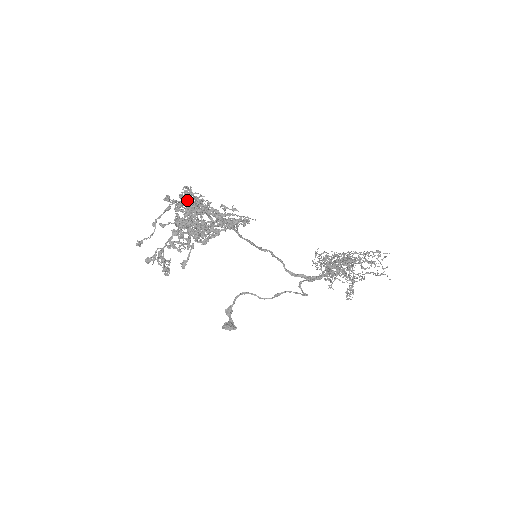
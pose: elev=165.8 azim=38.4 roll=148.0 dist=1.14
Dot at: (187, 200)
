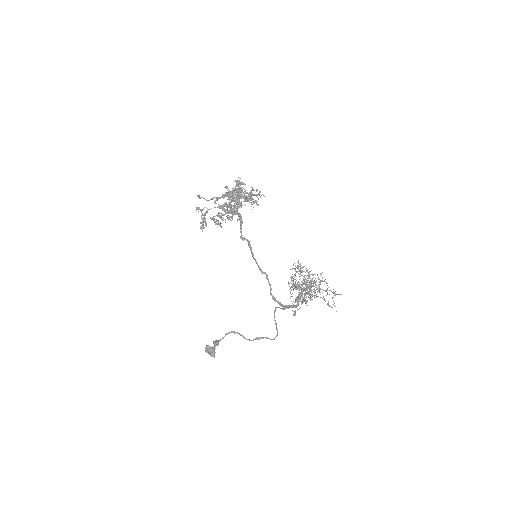
Dot at: (236, 180)
